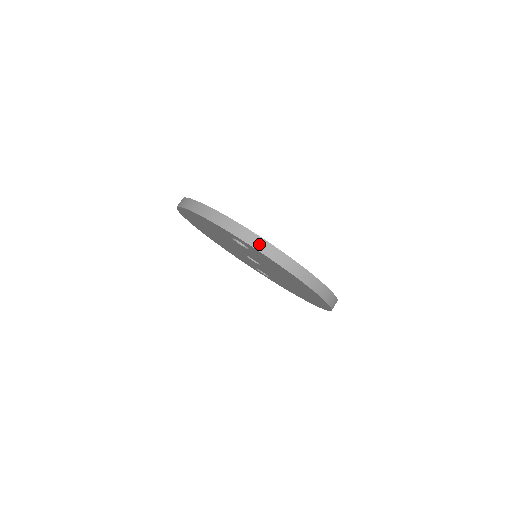
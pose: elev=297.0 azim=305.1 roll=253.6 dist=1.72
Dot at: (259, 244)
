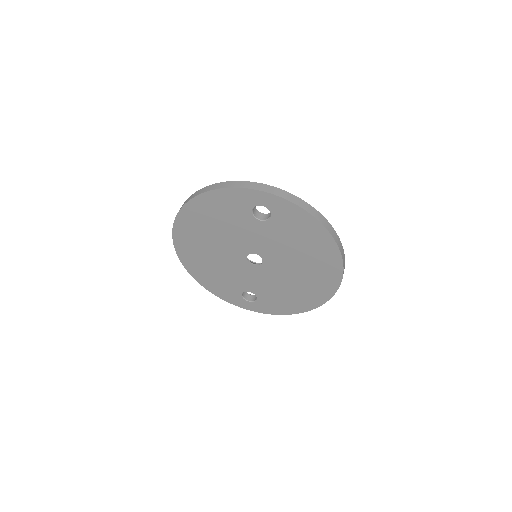
Dot at: (288, 196)
